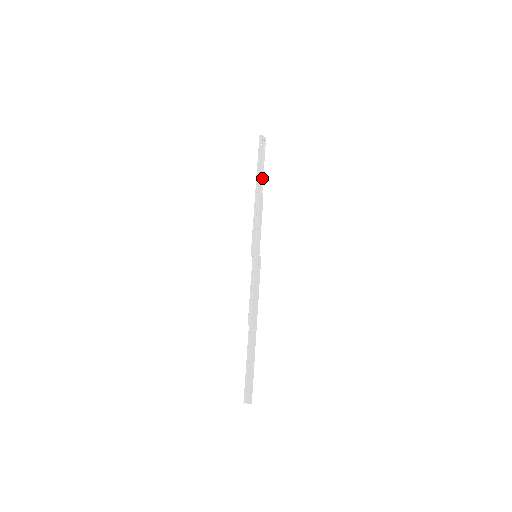
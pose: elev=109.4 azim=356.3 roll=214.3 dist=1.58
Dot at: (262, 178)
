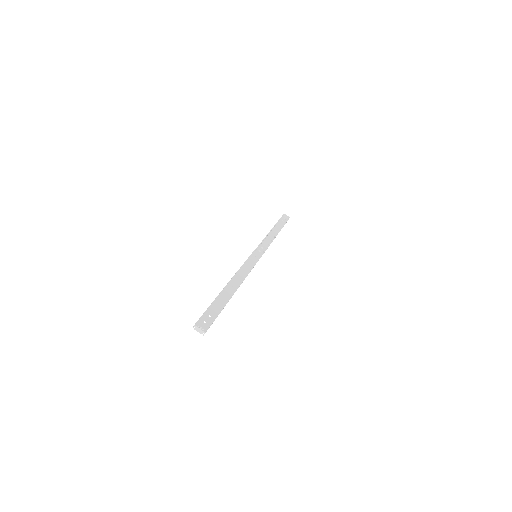
Dot at: (280, 230)
